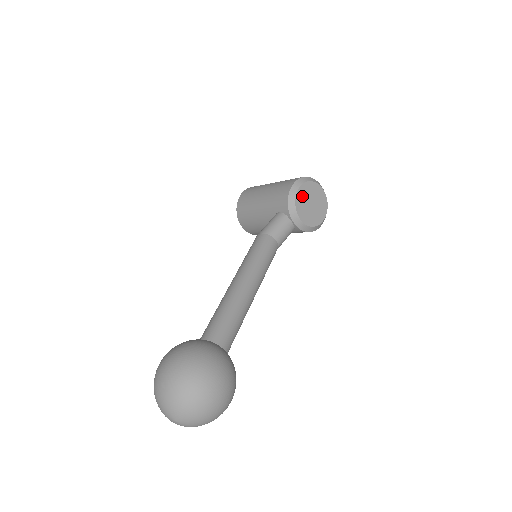
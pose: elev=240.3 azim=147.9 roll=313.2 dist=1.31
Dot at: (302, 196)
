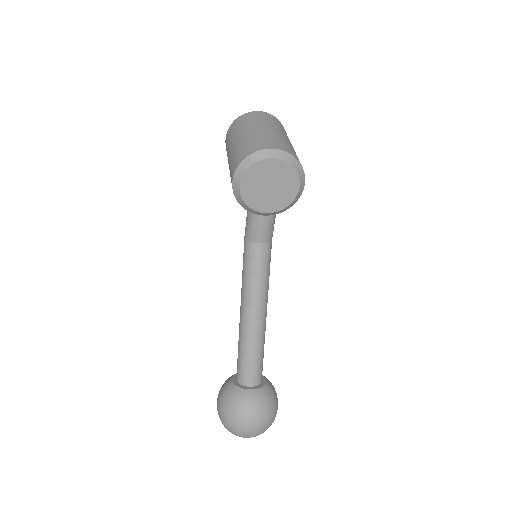
Dot at: (250, 192)
